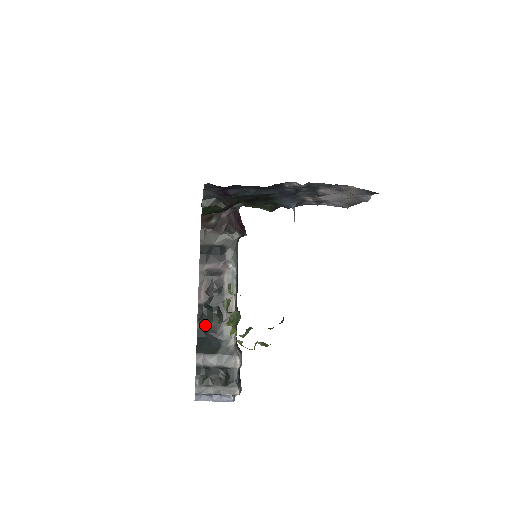
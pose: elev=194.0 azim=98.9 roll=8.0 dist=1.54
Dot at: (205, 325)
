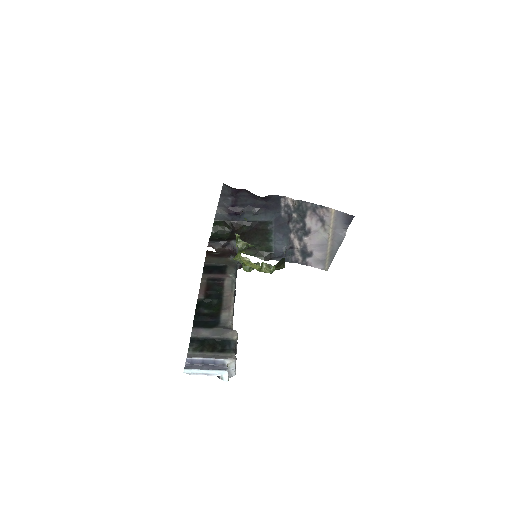
Dot at: (203, 312)
